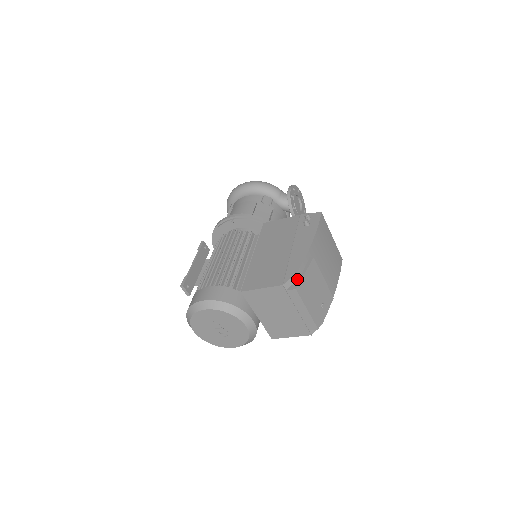
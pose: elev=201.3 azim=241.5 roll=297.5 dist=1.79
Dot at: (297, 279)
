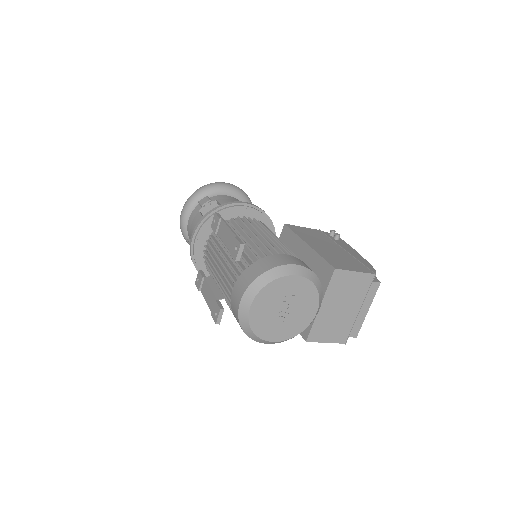
Dot at: occluded
